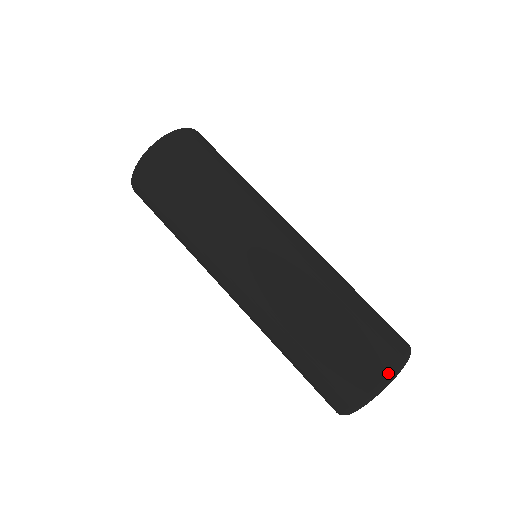
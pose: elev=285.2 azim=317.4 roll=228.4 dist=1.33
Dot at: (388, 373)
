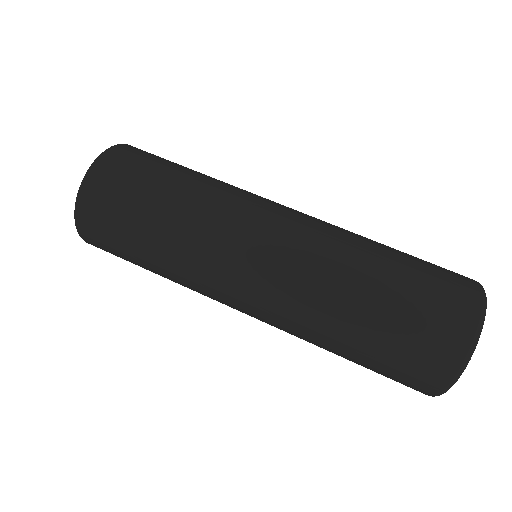
Dot at: (475, 318)
